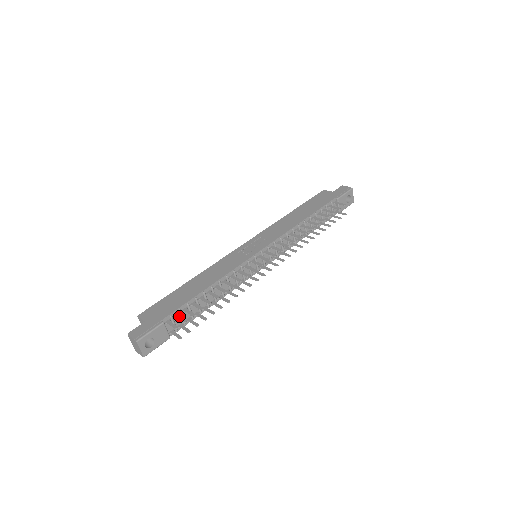
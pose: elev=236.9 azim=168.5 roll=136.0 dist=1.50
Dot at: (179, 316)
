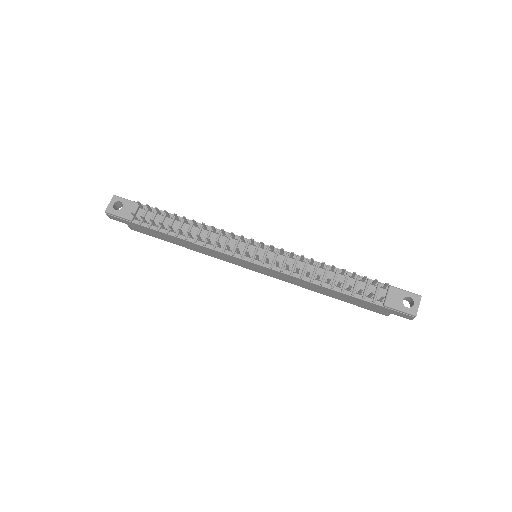
Dot at: (151, 209)
